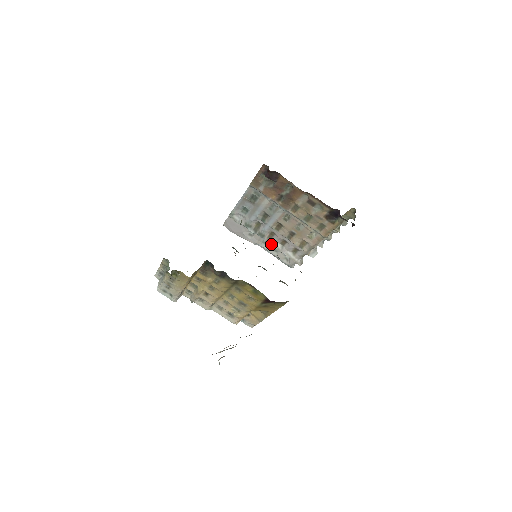
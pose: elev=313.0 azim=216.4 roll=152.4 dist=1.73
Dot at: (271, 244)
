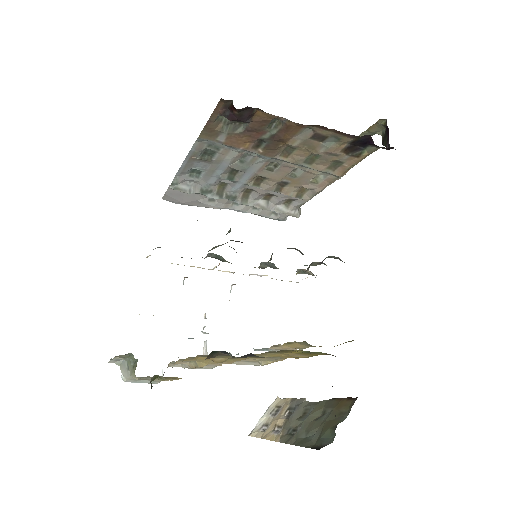
Dot at: (249, 205)
